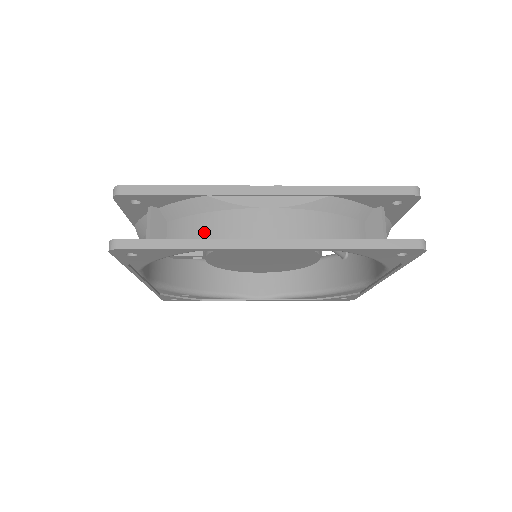
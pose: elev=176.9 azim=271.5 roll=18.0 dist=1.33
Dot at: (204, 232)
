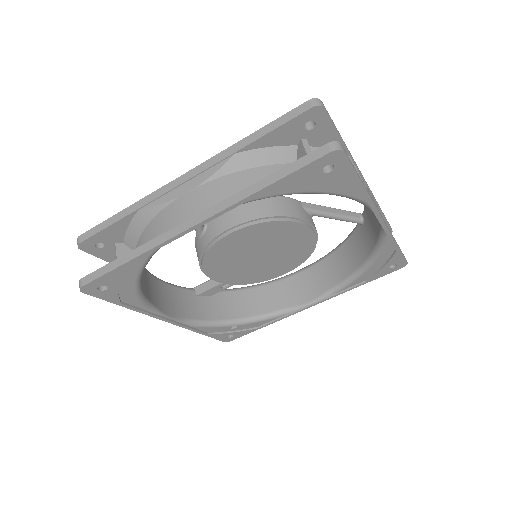
Dot at: occluded
